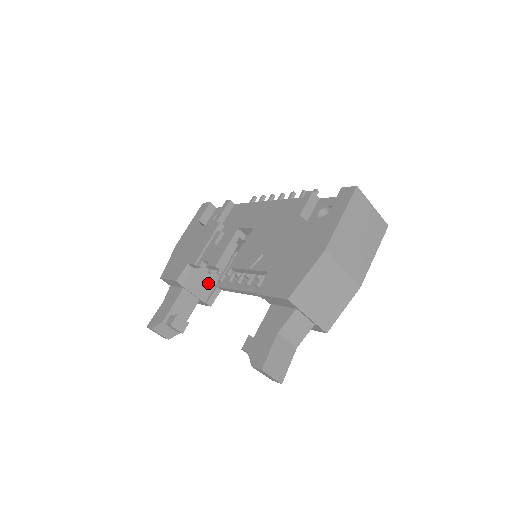
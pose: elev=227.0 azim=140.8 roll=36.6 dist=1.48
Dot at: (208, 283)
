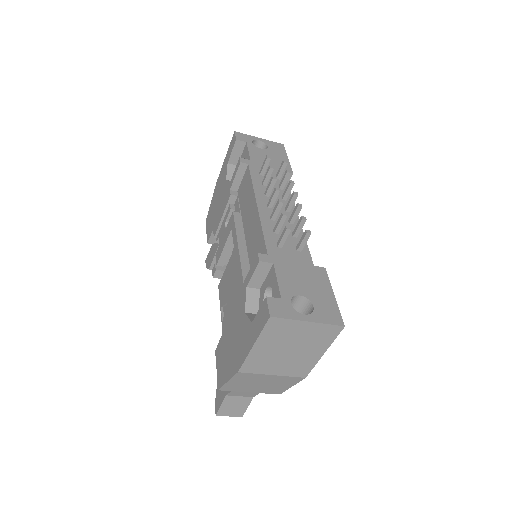
Dot at: occluded
